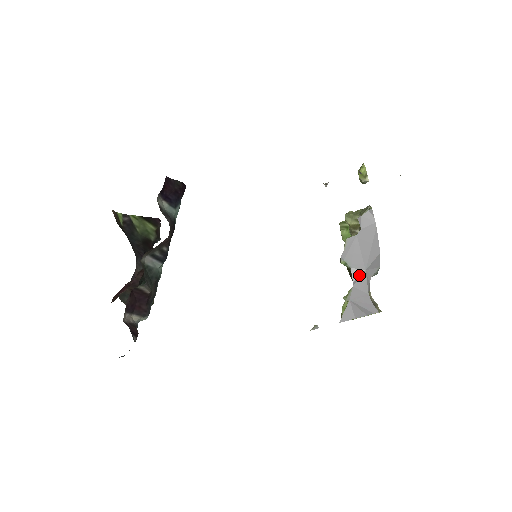
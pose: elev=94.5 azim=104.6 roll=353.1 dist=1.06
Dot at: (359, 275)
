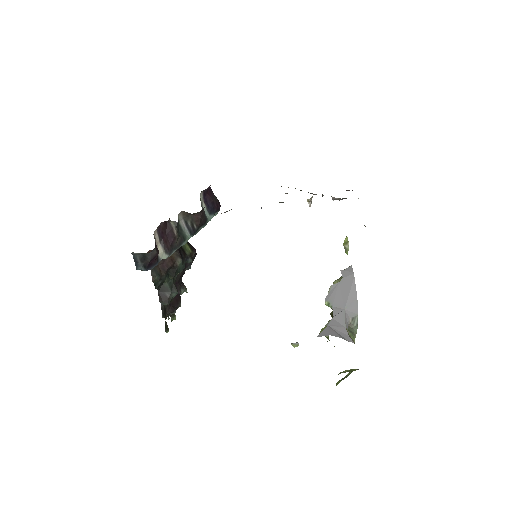
Dot at: (339, 312)
